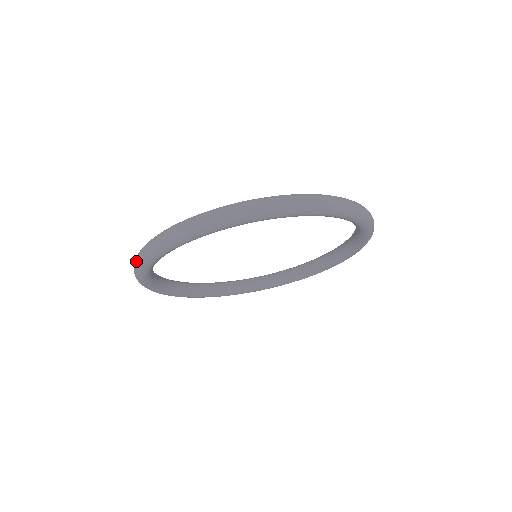
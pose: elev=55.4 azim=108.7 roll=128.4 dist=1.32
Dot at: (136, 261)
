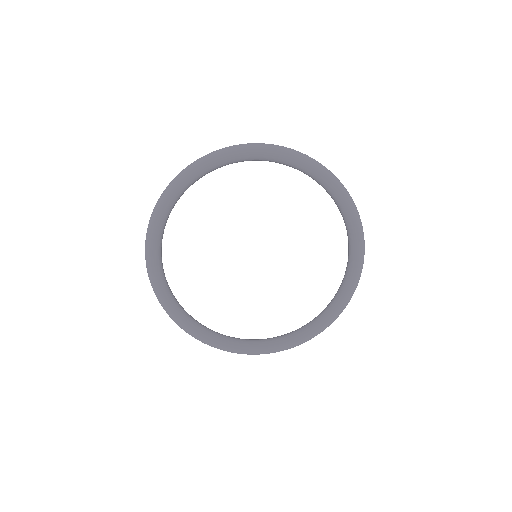
Dot at: occluded
